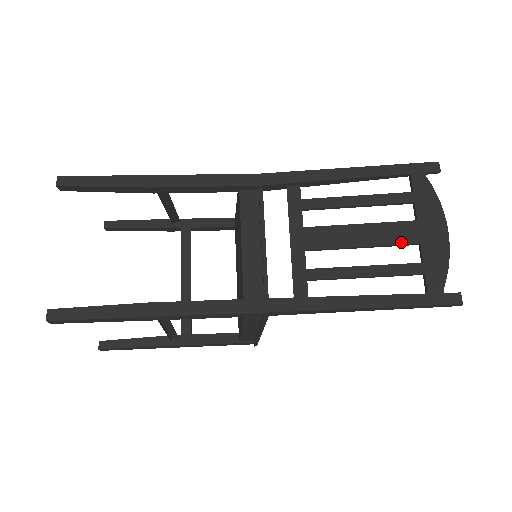
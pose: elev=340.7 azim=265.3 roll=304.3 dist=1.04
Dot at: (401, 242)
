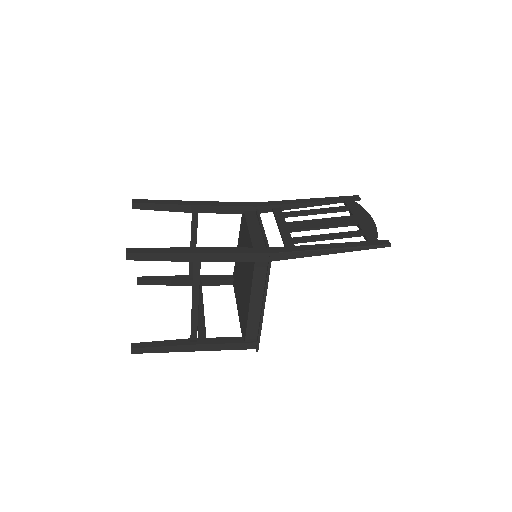
Dot at: (346, 223)
